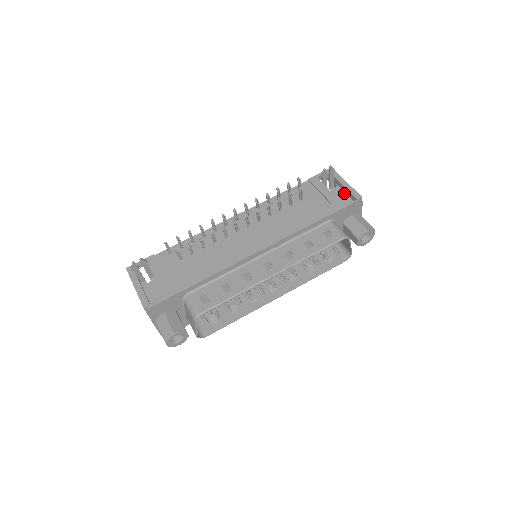
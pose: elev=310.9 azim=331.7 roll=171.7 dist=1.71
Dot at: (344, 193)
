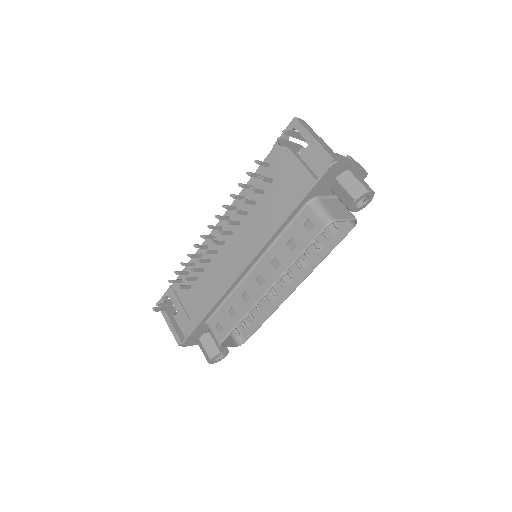
Dot at: occluded
